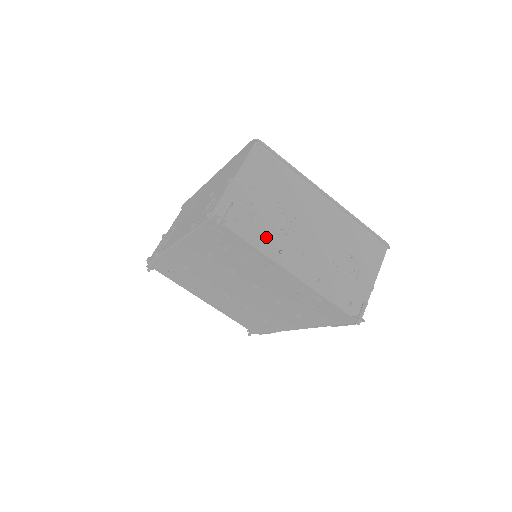
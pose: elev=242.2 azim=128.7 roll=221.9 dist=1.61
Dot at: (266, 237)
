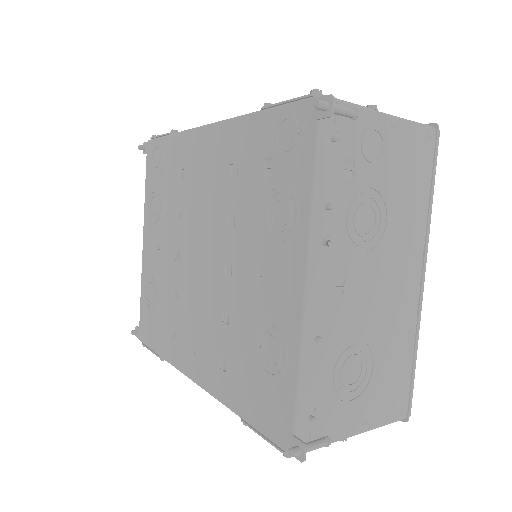
Dot at: (335, 207)
